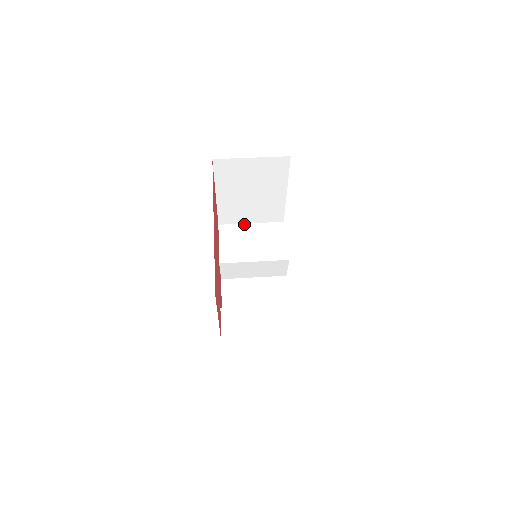
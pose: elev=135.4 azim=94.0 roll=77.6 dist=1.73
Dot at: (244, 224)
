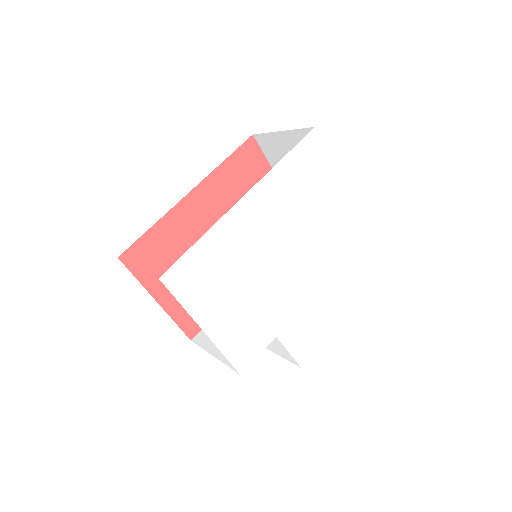
Dot at: occluded
